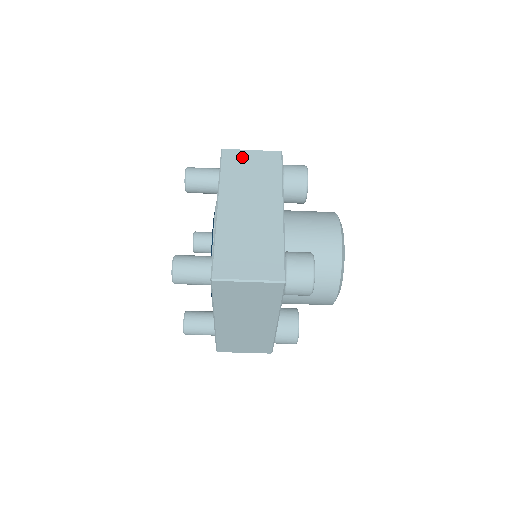
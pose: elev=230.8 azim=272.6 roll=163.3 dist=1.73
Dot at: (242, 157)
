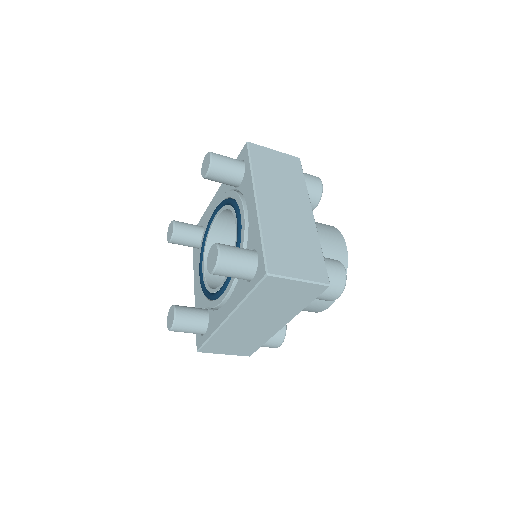
Dot at: (268, 155)
